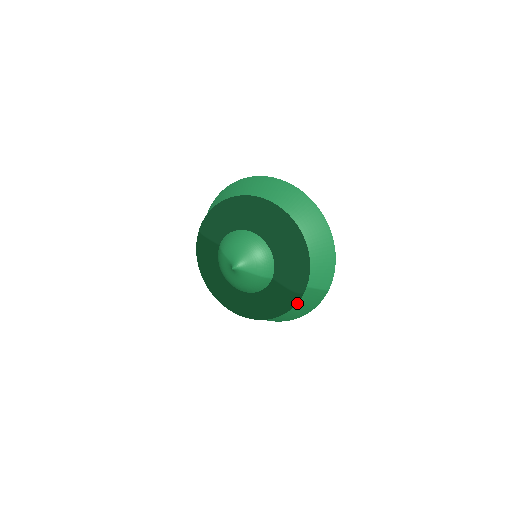
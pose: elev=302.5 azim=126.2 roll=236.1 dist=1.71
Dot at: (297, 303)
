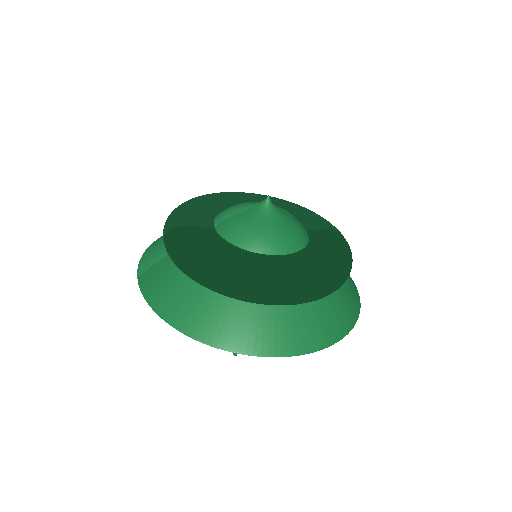
Dot at: occluded
